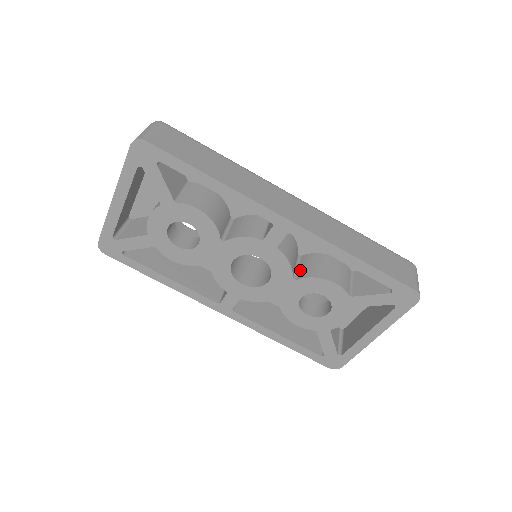
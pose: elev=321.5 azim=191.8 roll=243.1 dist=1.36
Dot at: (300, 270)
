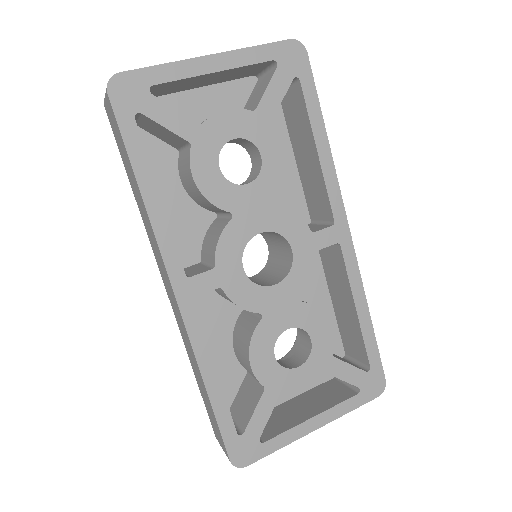
Dot at: occluded
